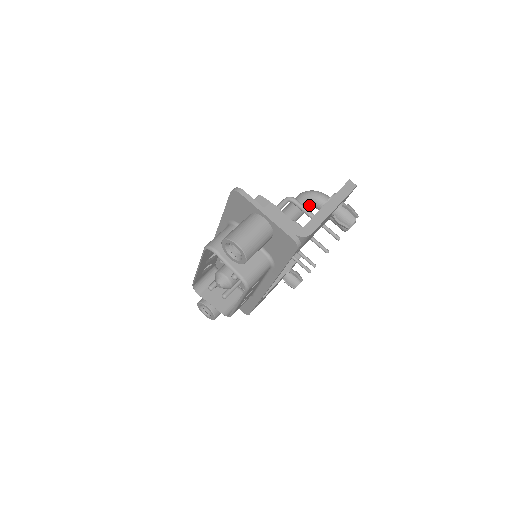
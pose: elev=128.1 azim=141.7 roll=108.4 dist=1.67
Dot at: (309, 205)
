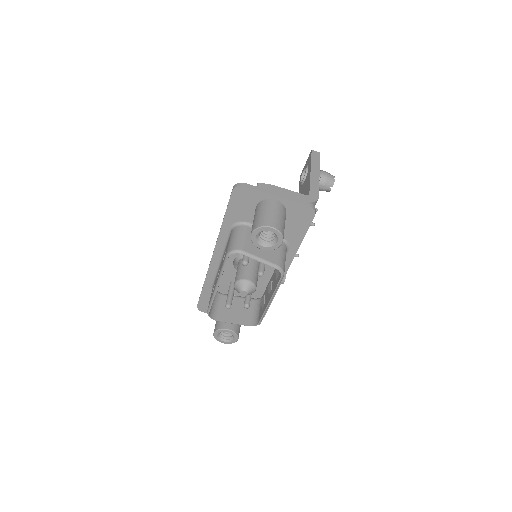
Dot at: occluded
